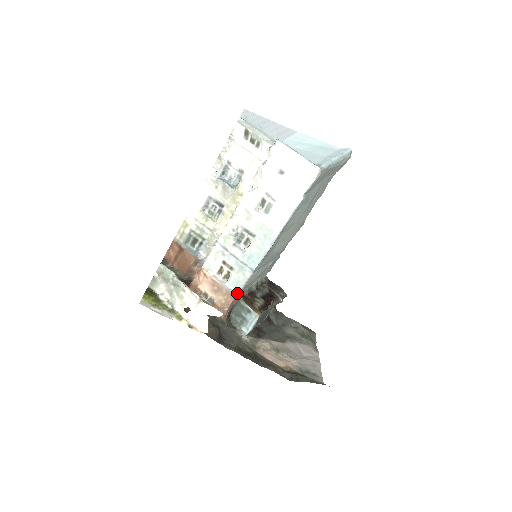
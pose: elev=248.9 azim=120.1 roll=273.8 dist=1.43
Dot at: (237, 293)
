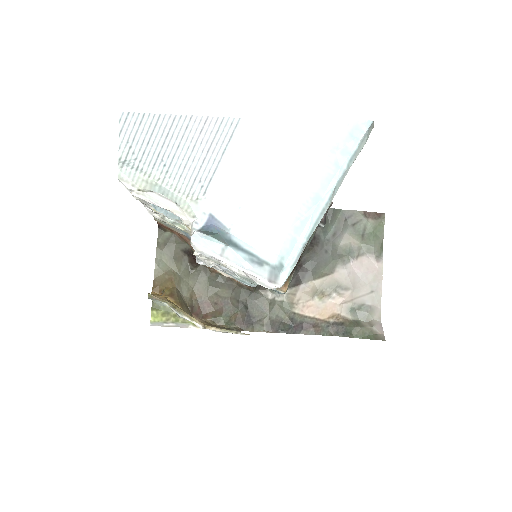
Dot at: occluded
